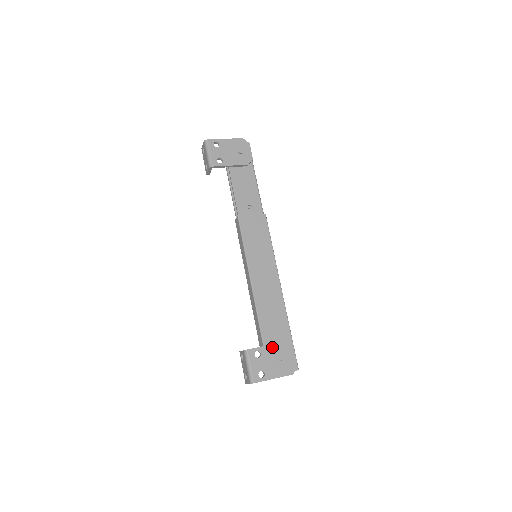
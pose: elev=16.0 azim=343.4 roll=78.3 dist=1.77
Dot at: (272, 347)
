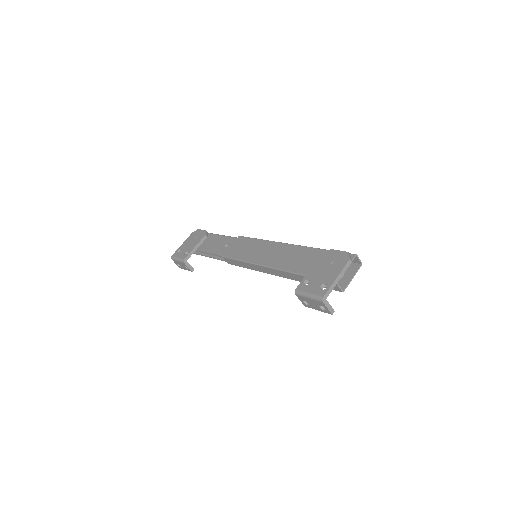
Dot at: (314, 267)
